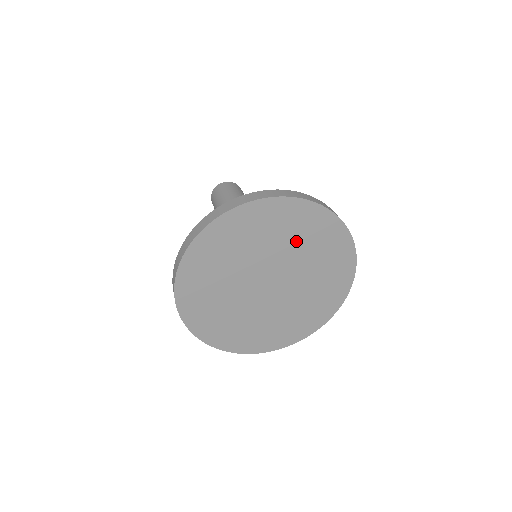
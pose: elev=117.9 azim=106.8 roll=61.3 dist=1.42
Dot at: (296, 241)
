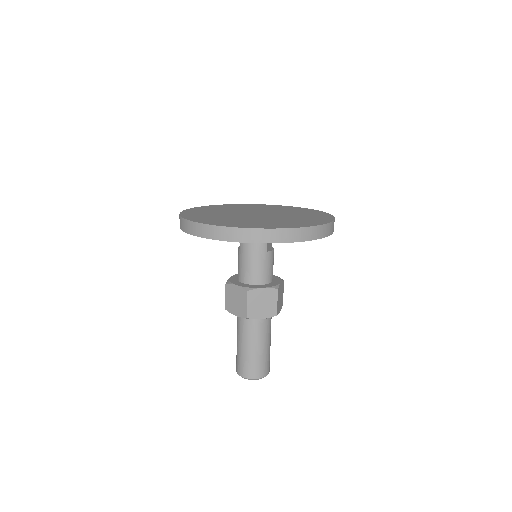
Dot at: occluded
